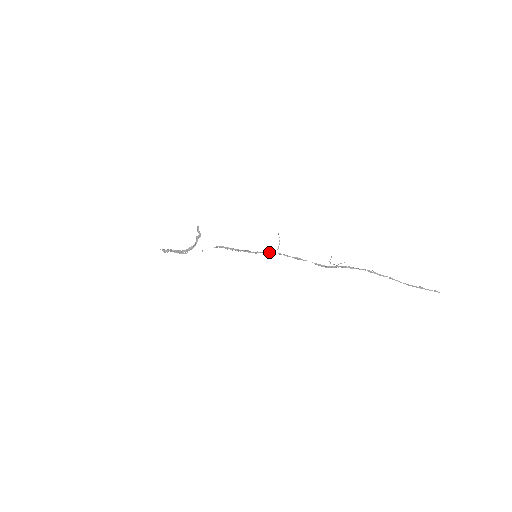
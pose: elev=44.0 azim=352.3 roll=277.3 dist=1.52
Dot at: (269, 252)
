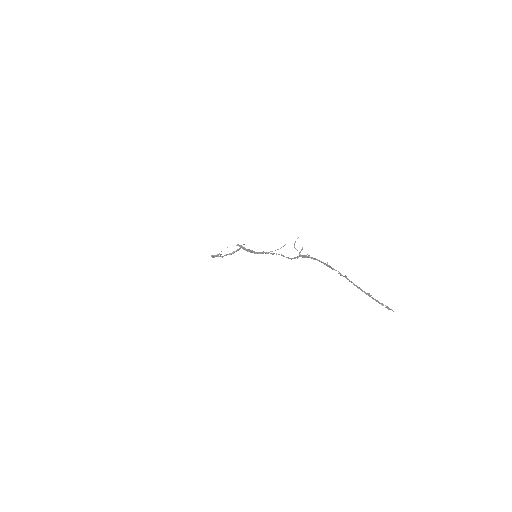
Dot at: occluded
